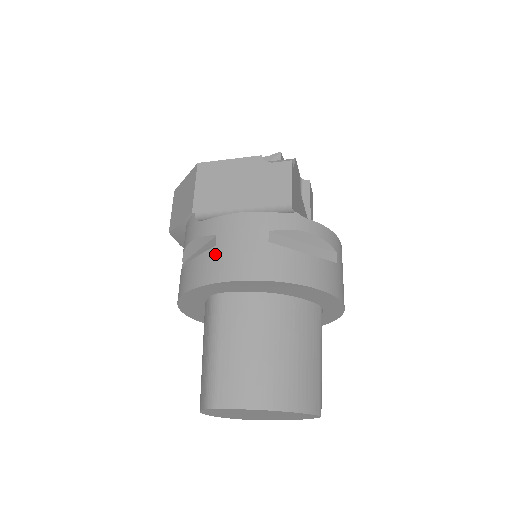
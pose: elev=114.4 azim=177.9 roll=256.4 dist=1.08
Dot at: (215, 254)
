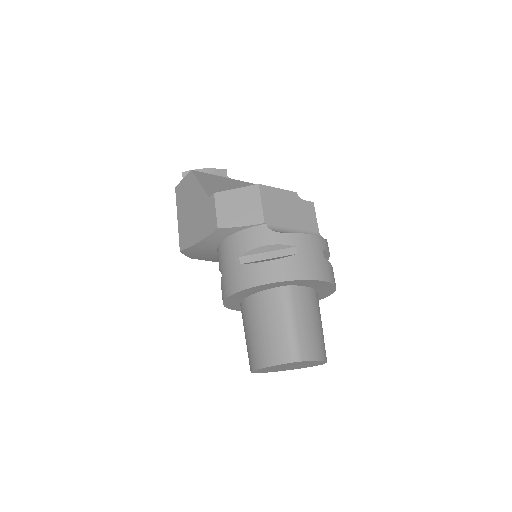
Dot at: (299, 260)
